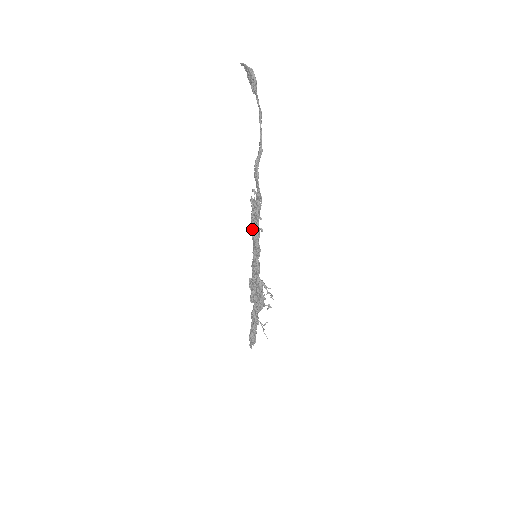
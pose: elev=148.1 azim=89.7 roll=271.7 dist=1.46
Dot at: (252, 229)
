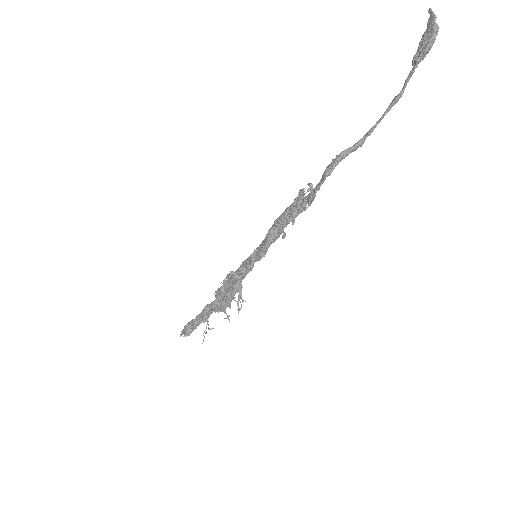
Dot at: (274, 225)
